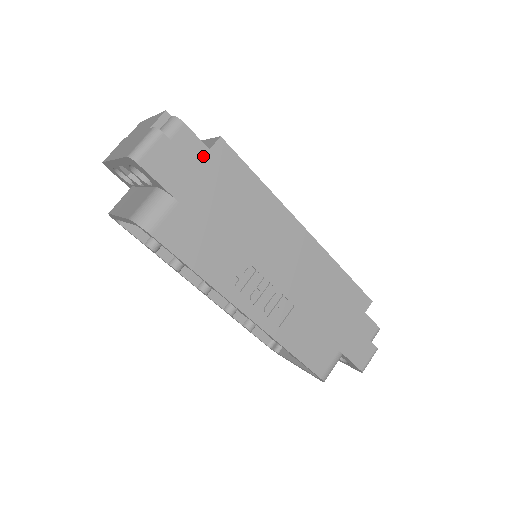
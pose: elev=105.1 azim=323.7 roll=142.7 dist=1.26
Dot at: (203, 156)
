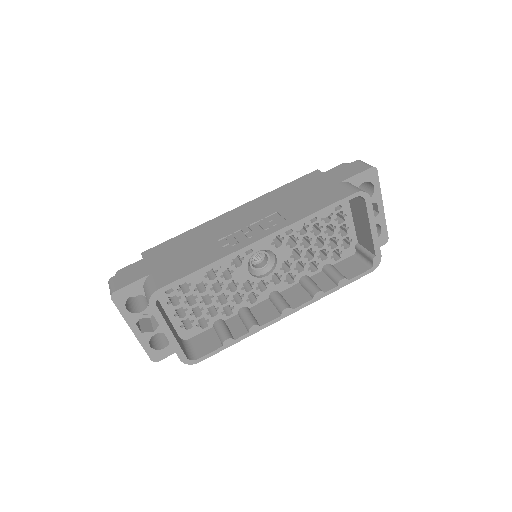
Dot at: occluded
